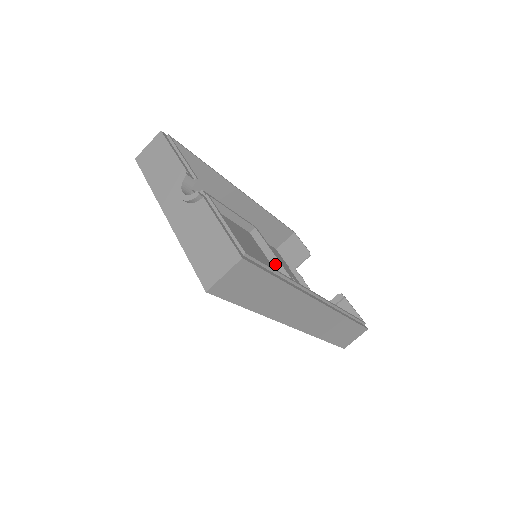
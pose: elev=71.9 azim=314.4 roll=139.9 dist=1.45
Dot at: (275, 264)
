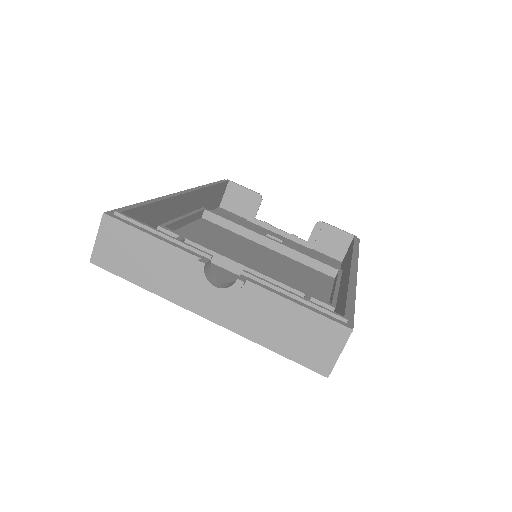
Dot at: (255, 238)
